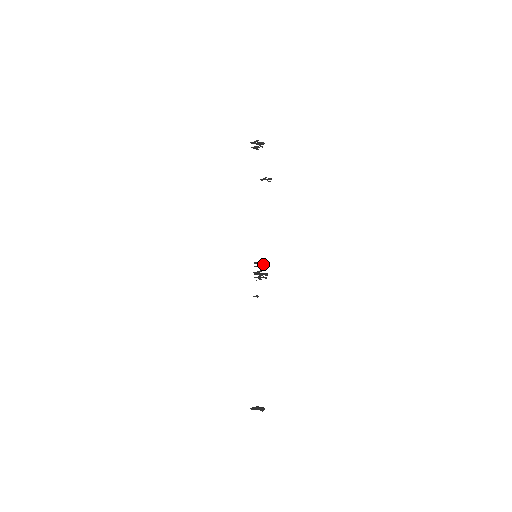
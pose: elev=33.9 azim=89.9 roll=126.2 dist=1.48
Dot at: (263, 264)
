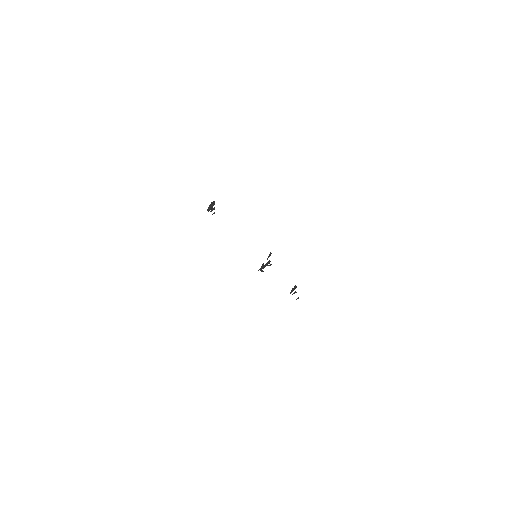
Dot at: (295, 286)
